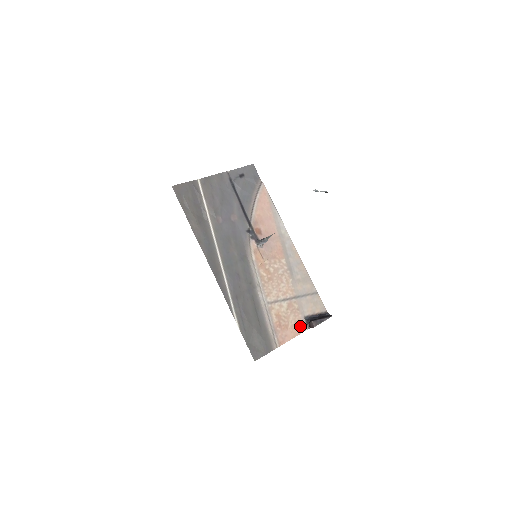
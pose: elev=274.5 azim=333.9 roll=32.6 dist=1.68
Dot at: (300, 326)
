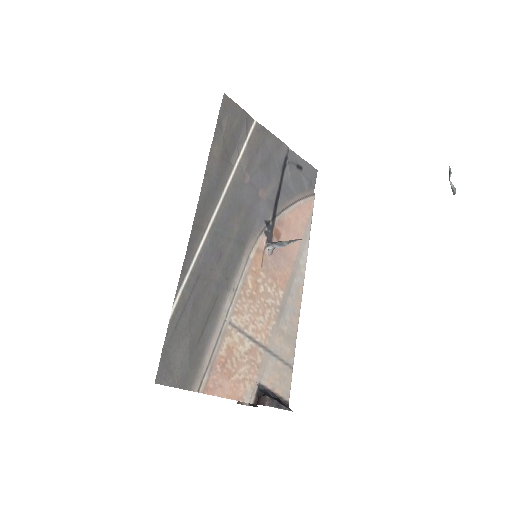
Dot at: (246, 390)
